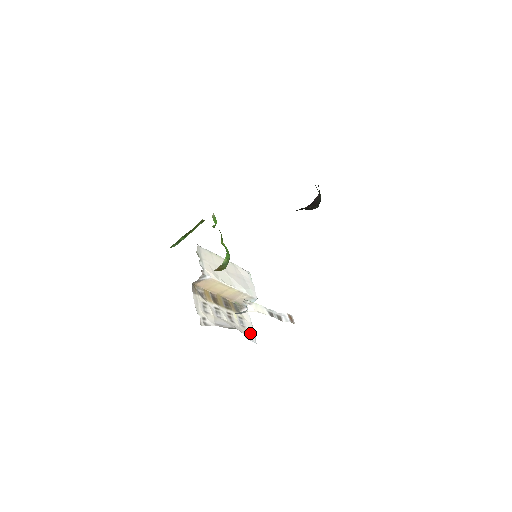
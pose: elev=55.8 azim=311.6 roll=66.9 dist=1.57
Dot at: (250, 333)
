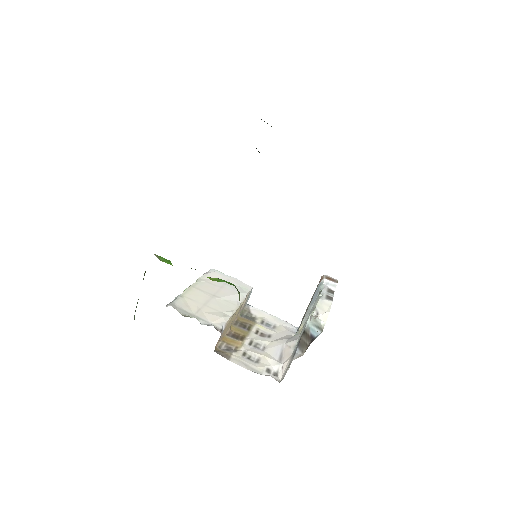
Dot at: (284, 326)
